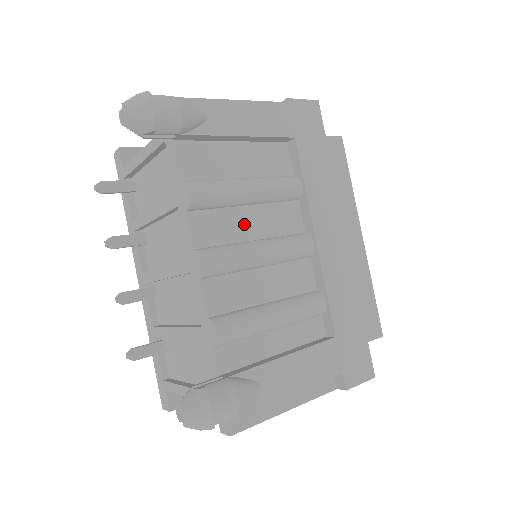
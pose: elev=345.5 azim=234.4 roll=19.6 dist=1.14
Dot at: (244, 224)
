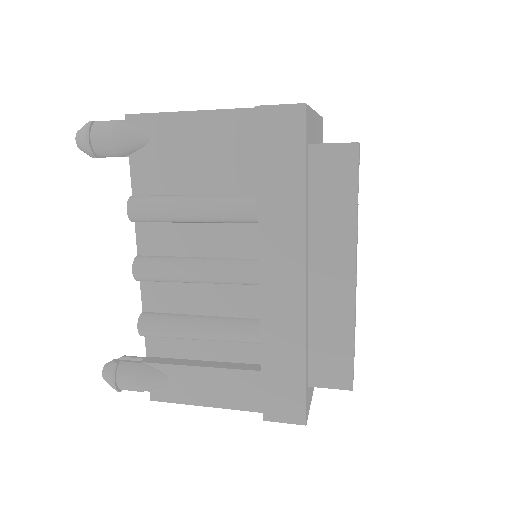
Dot at: (189, 240)
